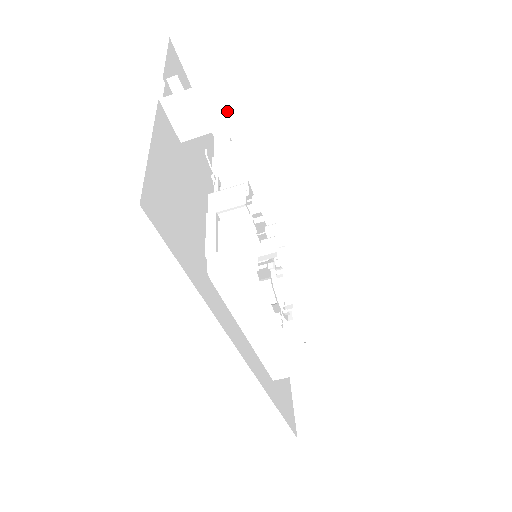
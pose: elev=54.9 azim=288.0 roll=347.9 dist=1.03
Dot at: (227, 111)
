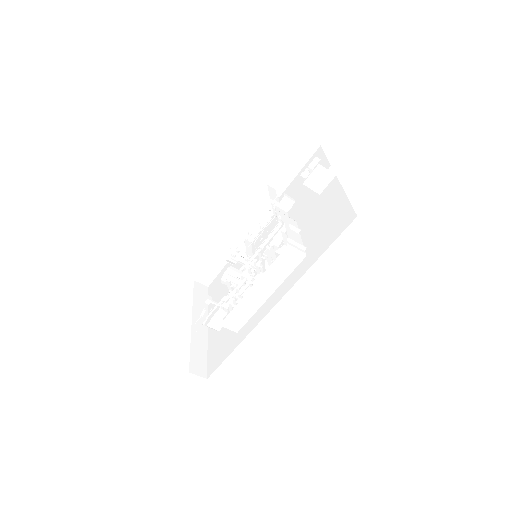
Dot at: (286, 181)
